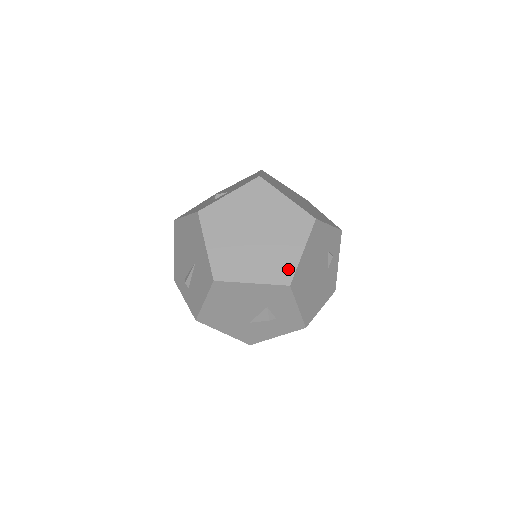
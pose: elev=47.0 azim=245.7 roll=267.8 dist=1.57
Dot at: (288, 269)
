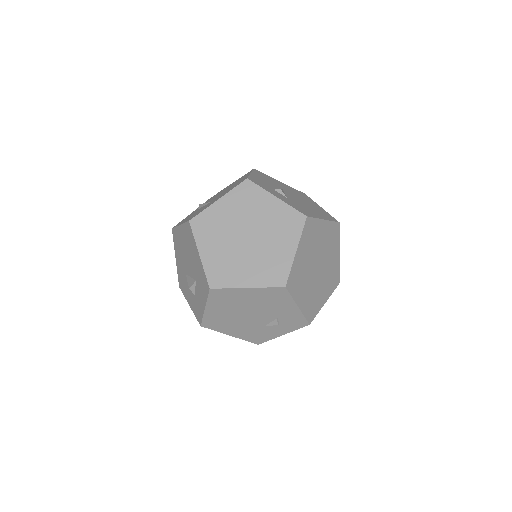
Dot at: (225, 281)
